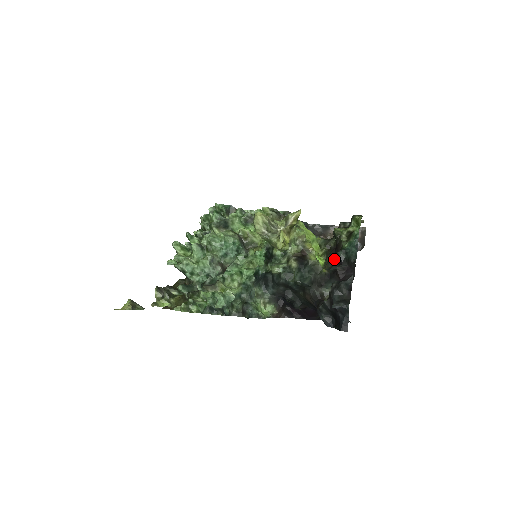
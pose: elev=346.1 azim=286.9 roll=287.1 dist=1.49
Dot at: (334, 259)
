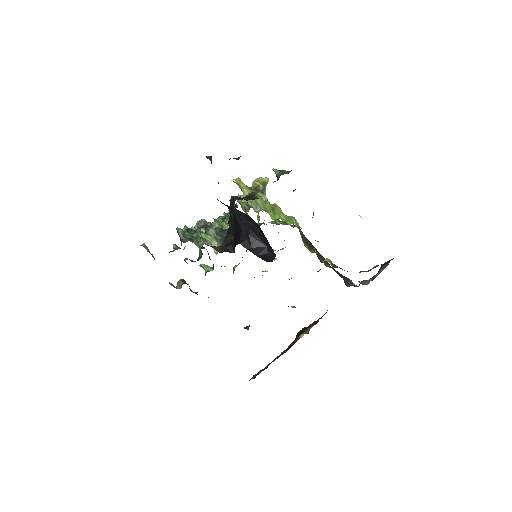
Dot at: occluded
